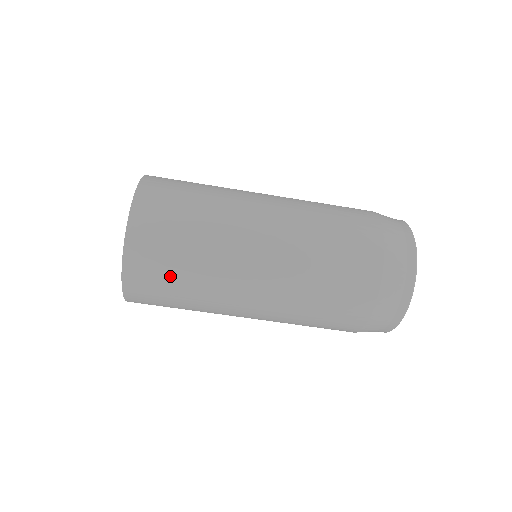
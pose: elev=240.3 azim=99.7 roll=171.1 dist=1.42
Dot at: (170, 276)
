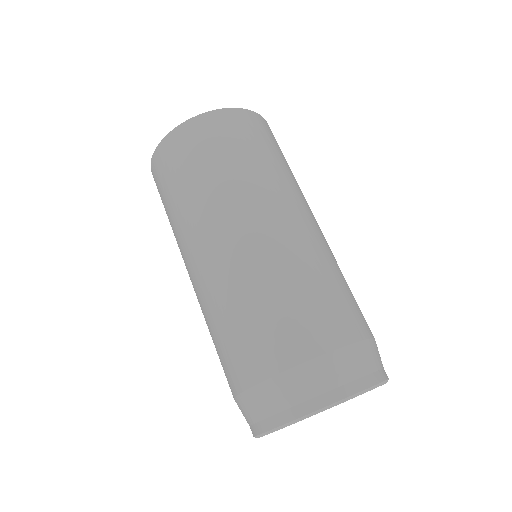
Dot at: (255, 144)
